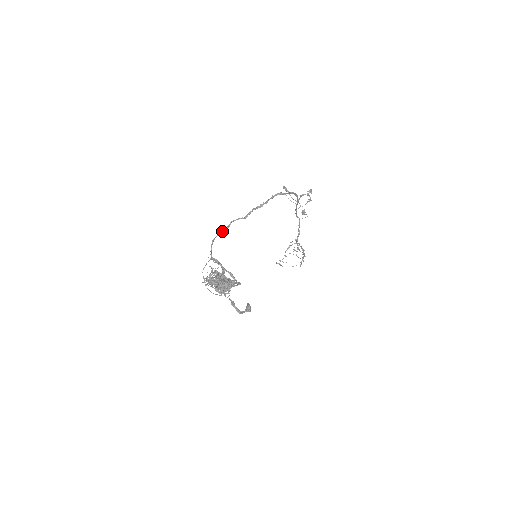
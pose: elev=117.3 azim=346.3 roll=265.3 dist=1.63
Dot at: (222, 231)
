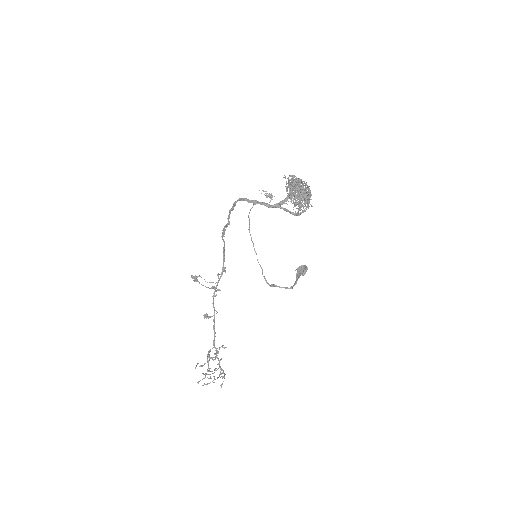
Dot at: (234, 205)
